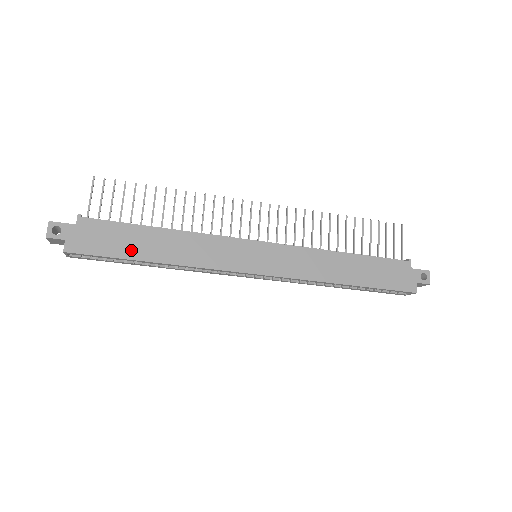
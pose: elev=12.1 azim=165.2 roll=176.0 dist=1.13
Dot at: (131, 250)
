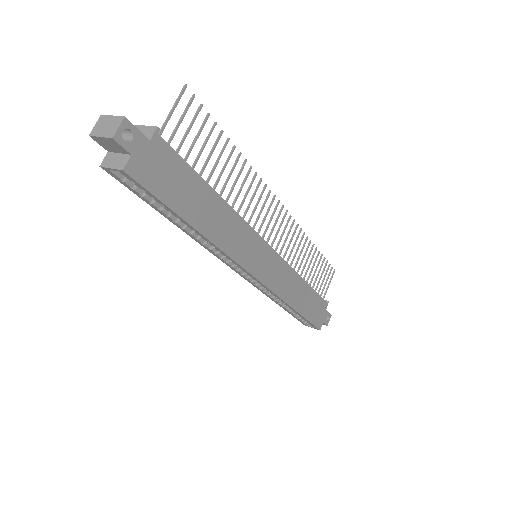
Dot at: (185, 205)
